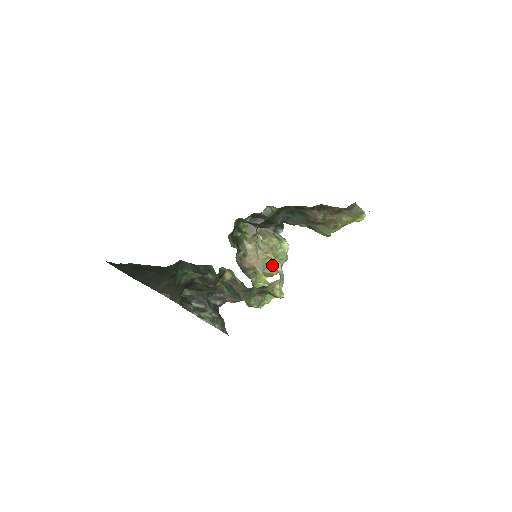
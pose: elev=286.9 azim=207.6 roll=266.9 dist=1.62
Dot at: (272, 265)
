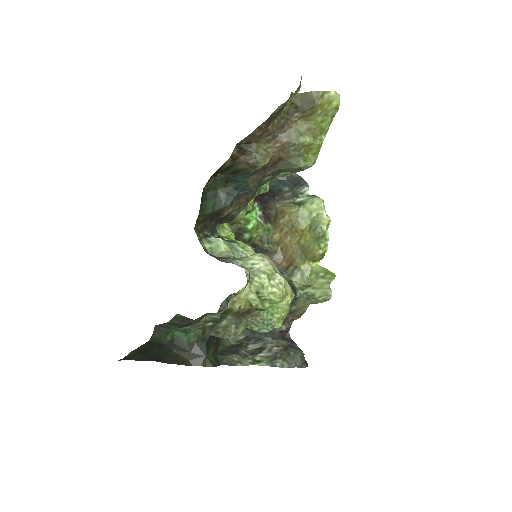
Dot at: (309, 244)
